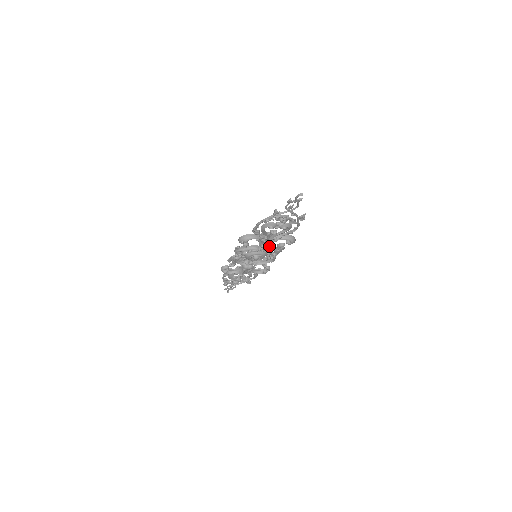
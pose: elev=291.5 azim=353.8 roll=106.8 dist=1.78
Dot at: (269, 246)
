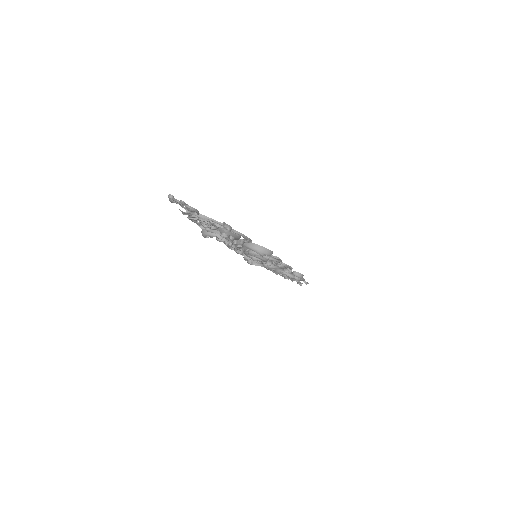
Dot at: (242, 250)
